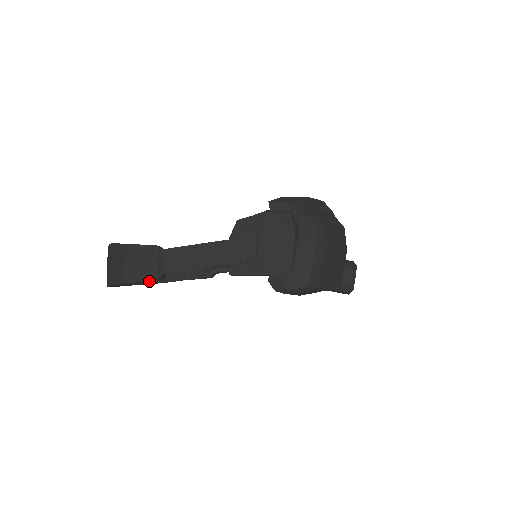
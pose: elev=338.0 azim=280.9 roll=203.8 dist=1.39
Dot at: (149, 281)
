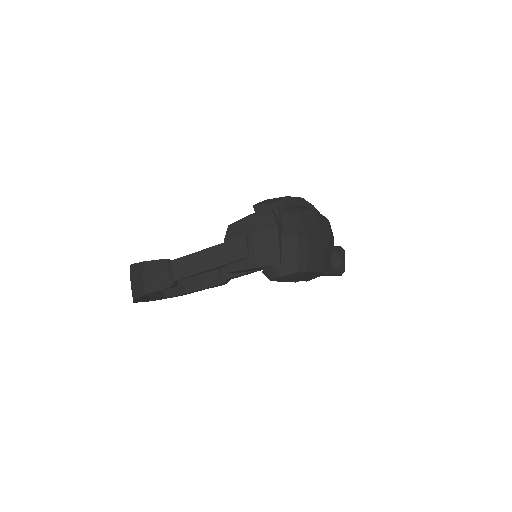
Dot at: (171, 295)
